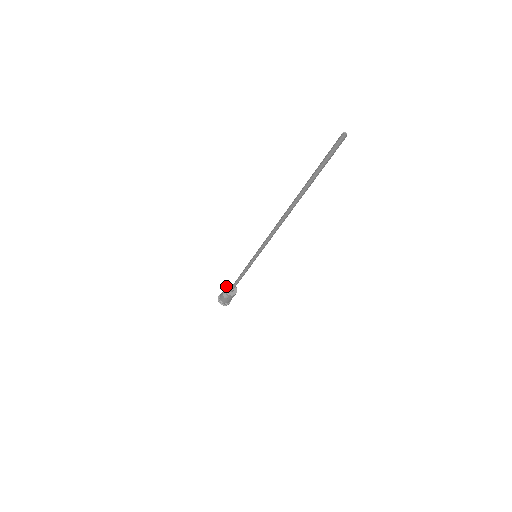
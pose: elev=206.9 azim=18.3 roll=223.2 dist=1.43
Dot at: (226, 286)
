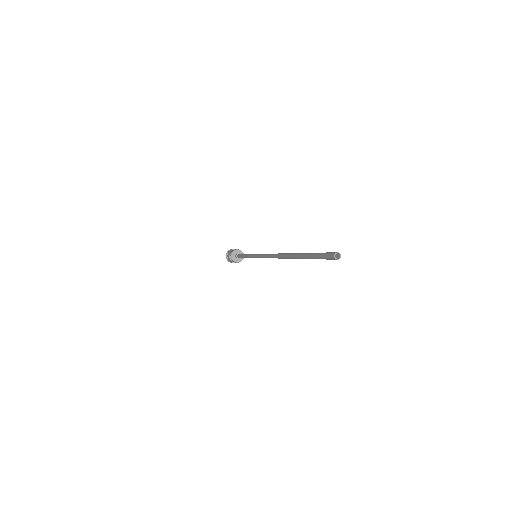
Dot at: (234, 250)
